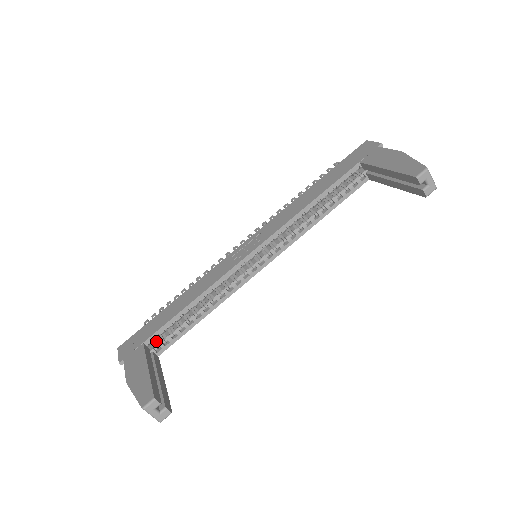
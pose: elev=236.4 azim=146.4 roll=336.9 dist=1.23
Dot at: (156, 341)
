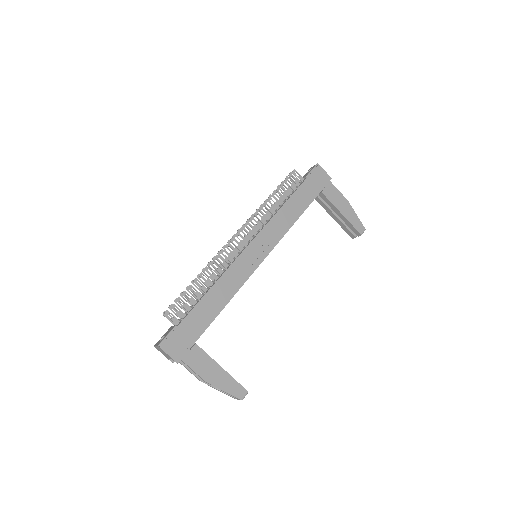
Dot at: occluded
